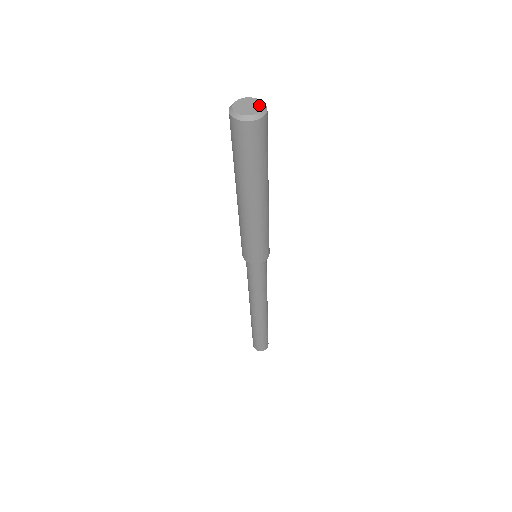
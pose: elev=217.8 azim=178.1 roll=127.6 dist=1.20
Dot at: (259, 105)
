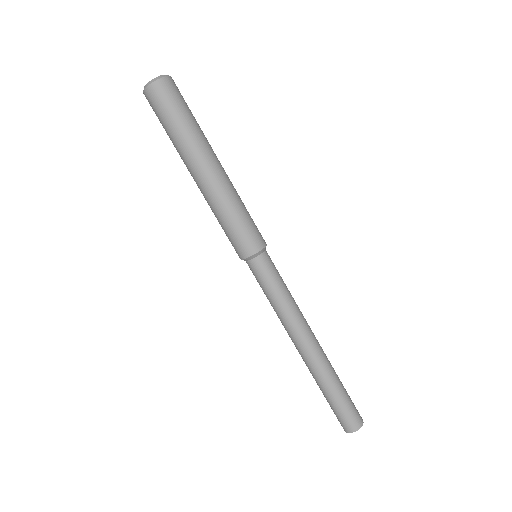
Dot at: (161, 76)
